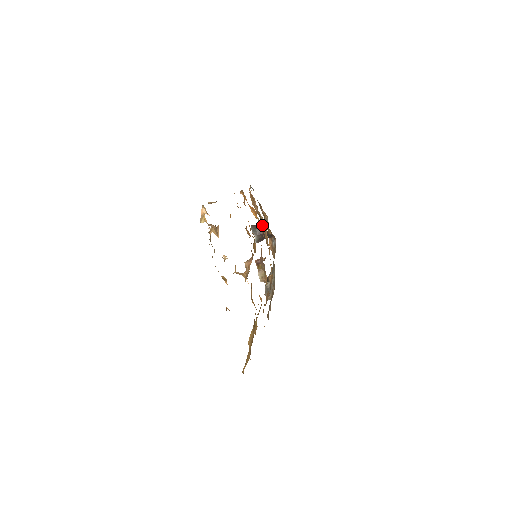
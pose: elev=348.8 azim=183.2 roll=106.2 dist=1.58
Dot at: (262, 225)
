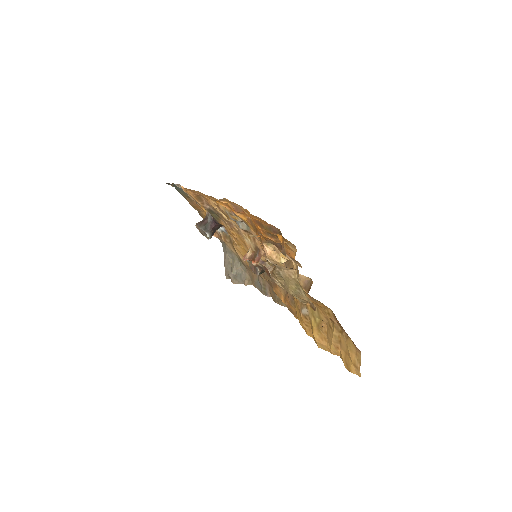
Dot at: (241, 222)
